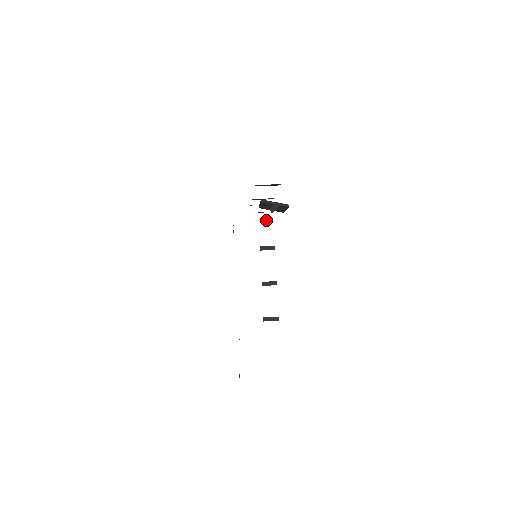
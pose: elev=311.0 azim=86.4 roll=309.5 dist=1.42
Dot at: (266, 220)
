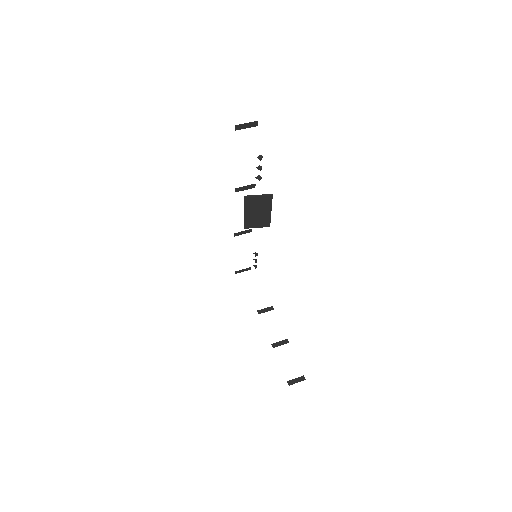
Dot at: (255, 252)
